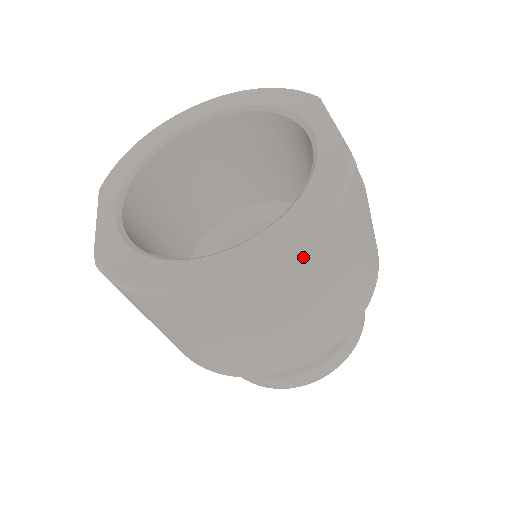
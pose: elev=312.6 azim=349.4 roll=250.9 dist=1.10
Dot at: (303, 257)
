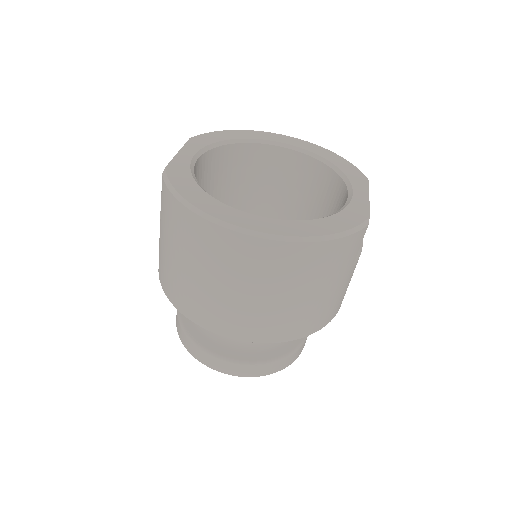
Dot at: (302, 250)
